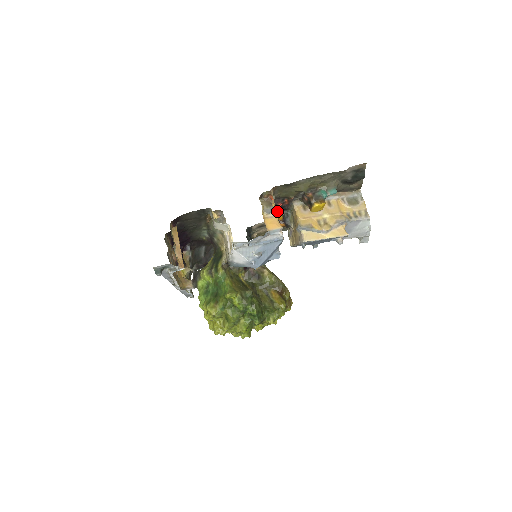
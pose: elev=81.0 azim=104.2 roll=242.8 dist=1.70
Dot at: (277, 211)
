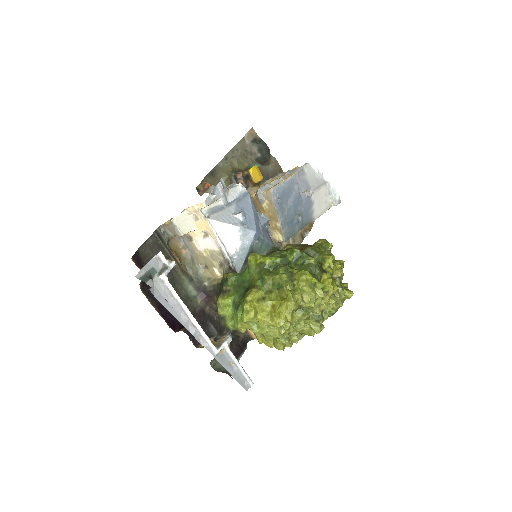
Dot at: occluded
